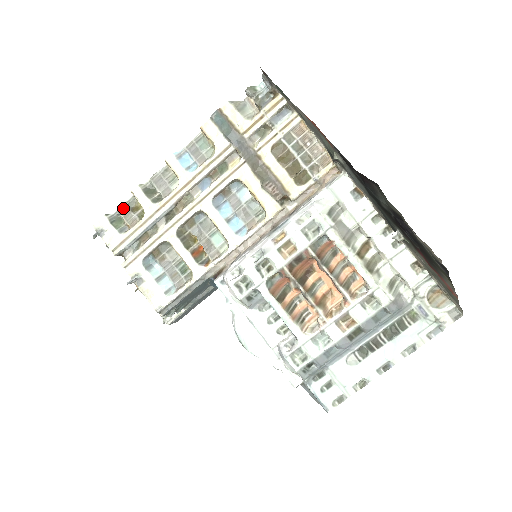
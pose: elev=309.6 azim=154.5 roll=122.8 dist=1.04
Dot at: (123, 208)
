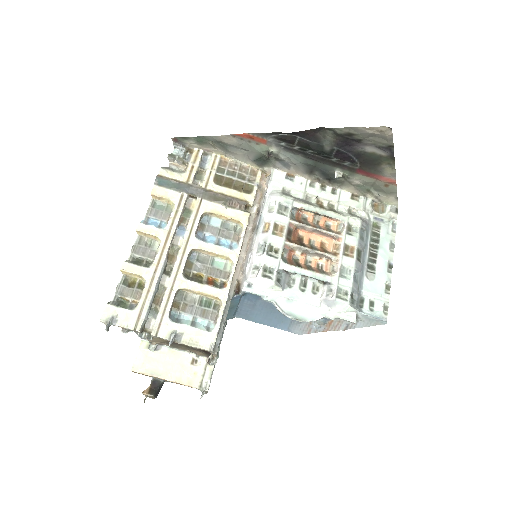
Dot at: (119, 290)
